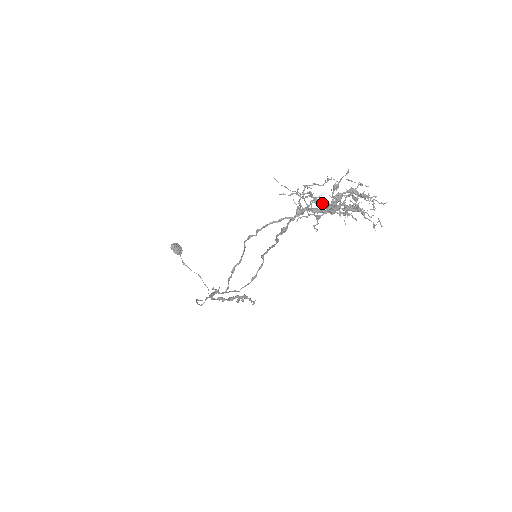
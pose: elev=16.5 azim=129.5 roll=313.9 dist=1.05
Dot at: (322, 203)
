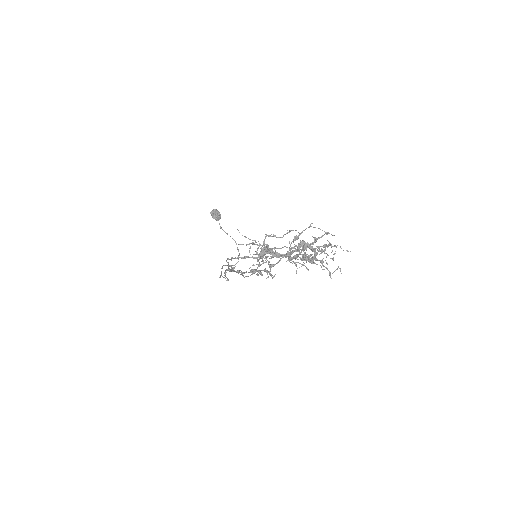
Dot at: (273, 257)
